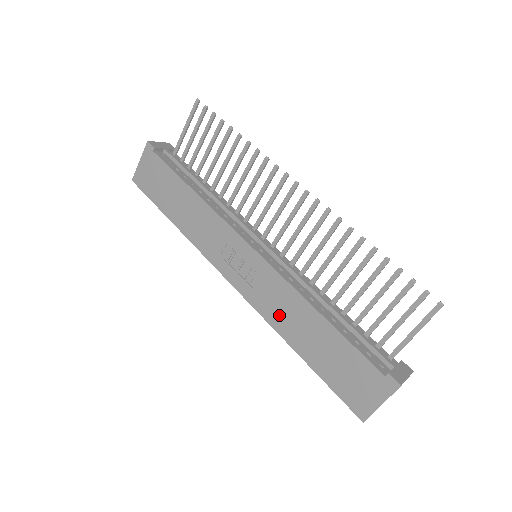
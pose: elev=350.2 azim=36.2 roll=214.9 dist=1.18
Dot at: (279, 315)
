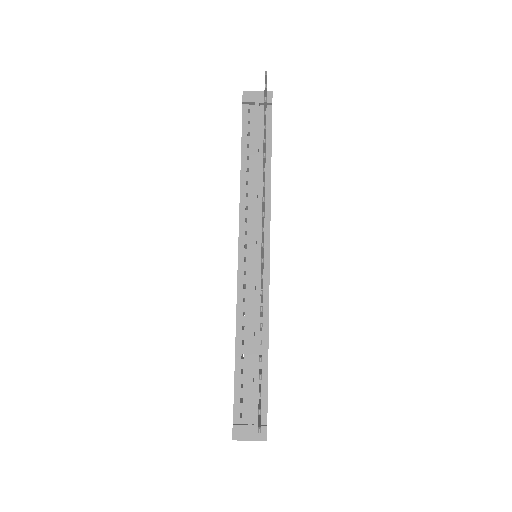
Dot at: occluded
